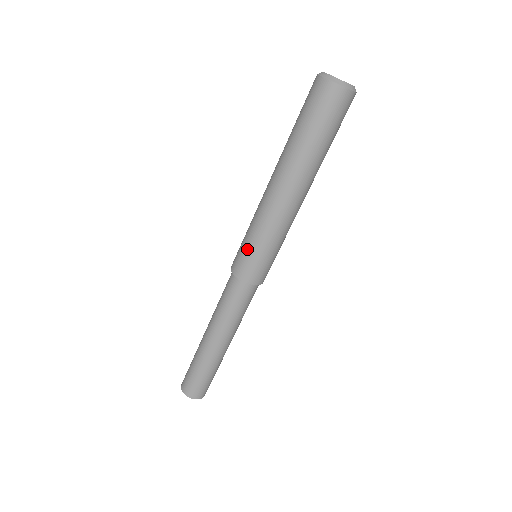
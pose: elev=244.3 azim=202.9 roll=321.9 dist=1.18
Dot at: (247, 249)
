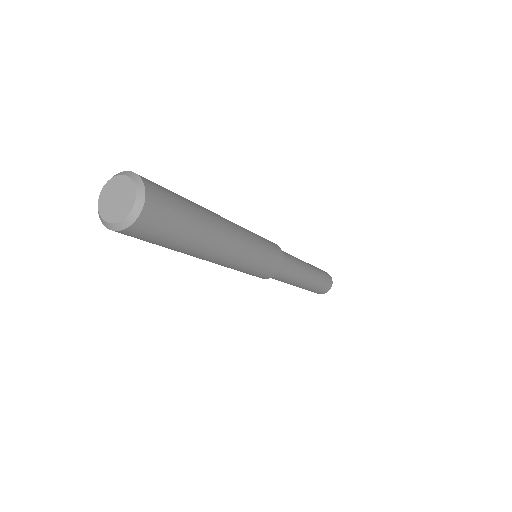
Dot at: occluded
